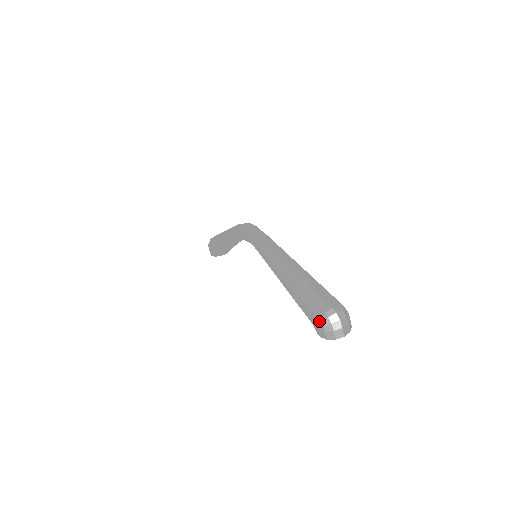
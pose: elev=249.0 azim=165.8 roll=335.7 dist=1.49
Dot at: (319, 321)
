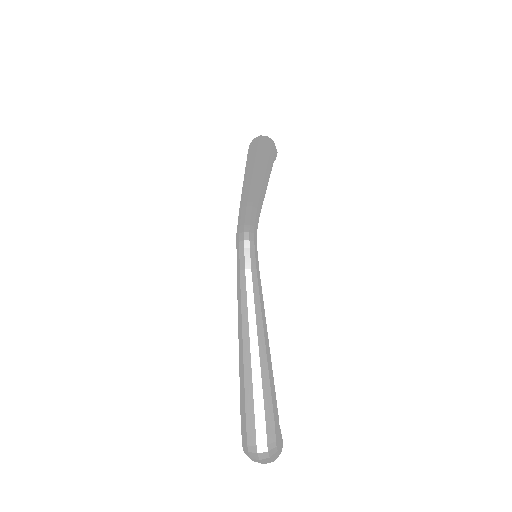
Dot at: (242, 444)
